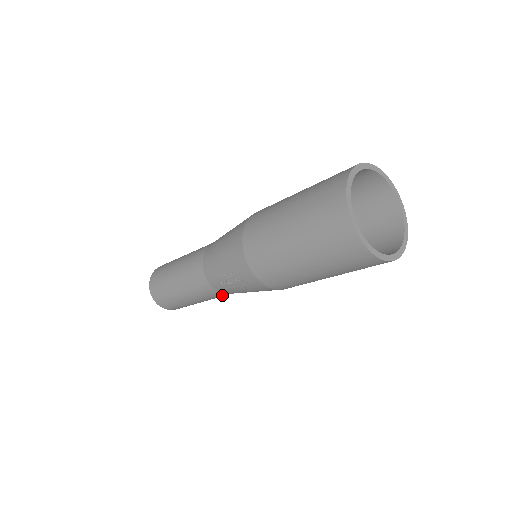
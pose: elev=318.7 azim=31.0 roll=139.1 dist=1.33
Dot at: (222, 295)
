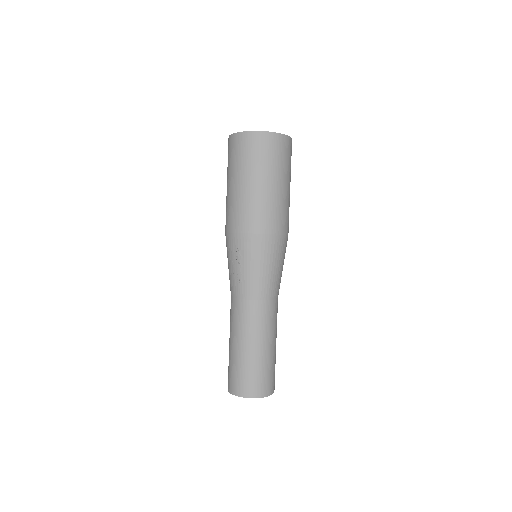
Dot at: (257, 308)
